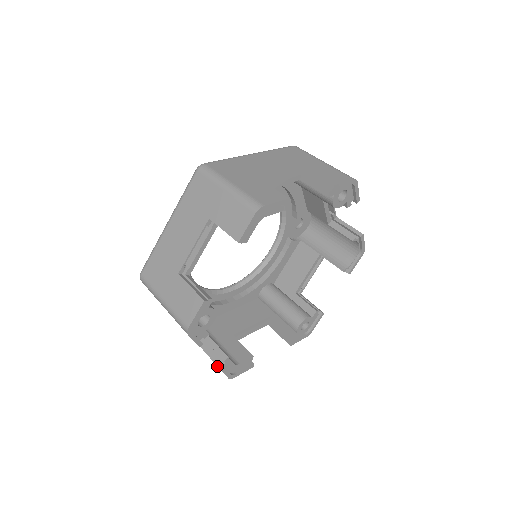
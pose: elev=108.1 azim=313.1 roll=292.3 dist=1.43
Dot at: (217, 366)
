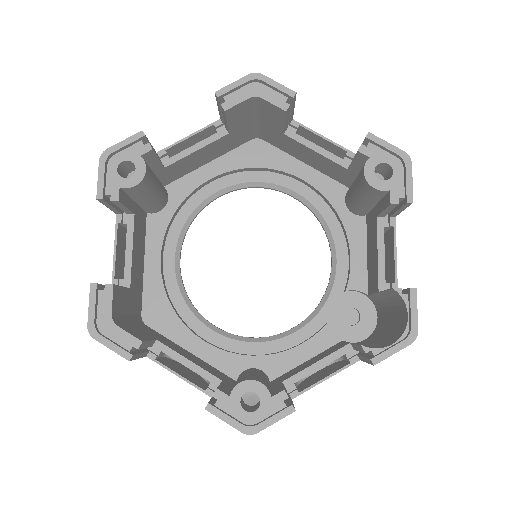
Dot at: (93, 283)
